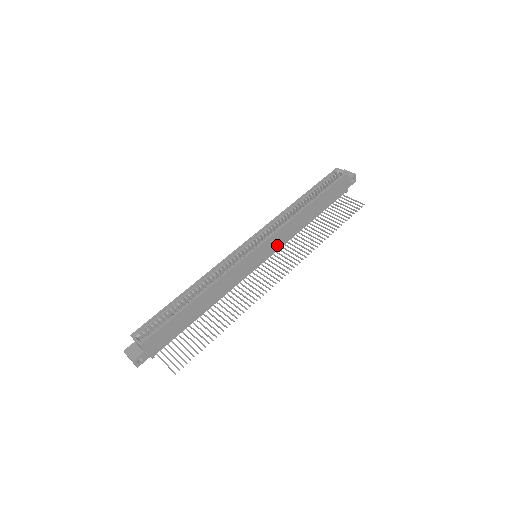
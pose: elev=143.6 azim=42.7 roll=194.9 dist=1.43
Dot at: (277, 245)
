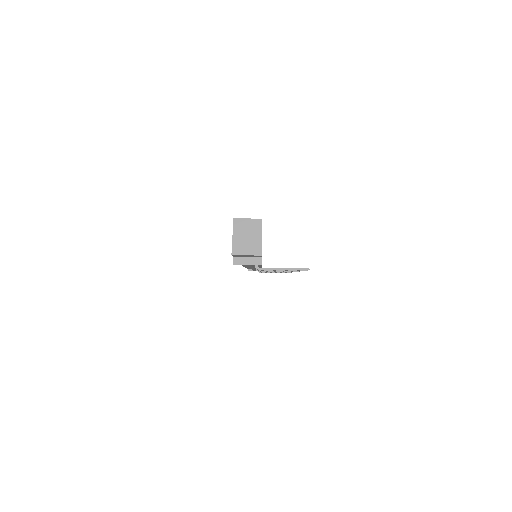
Dot at: occluded
